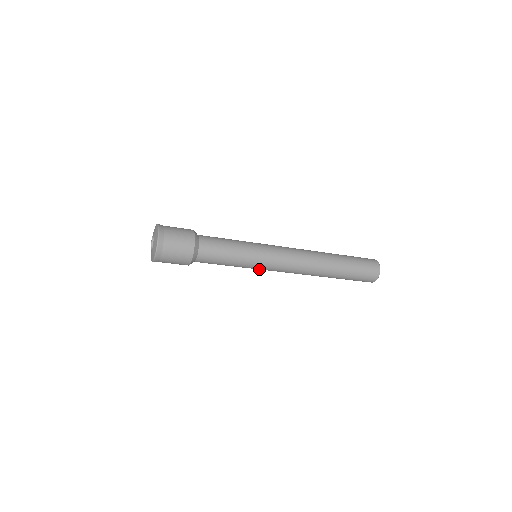
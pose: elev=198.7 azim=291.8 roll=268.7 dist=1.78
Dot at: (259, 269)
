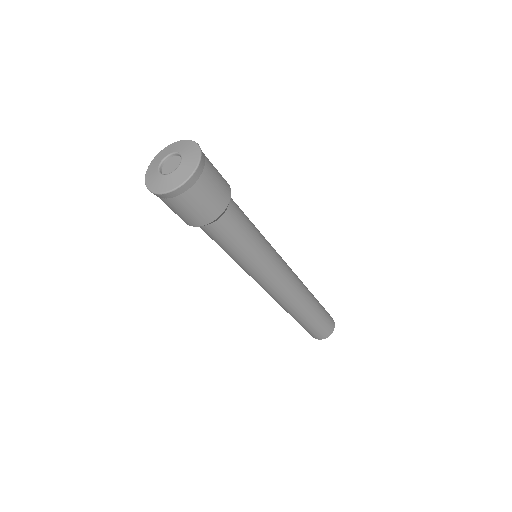
Dot at: (250, 274)
